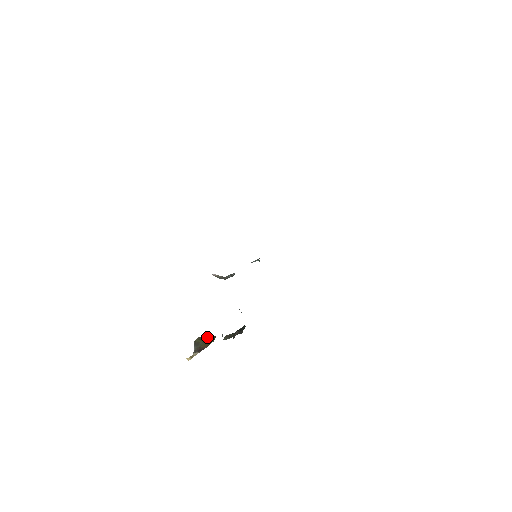
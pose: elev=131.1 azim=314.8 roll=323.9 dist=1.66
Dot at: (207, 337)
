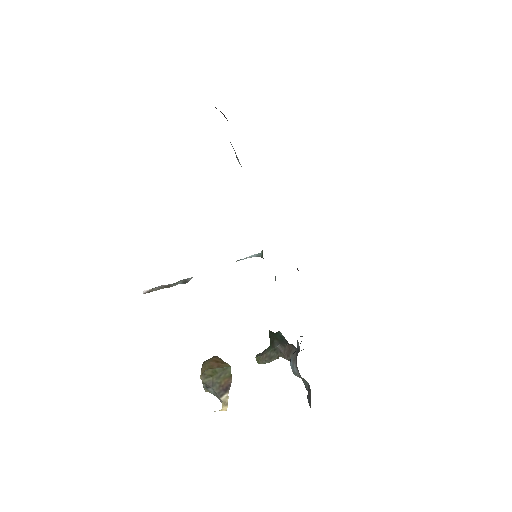
Dot at: (213, 367)
